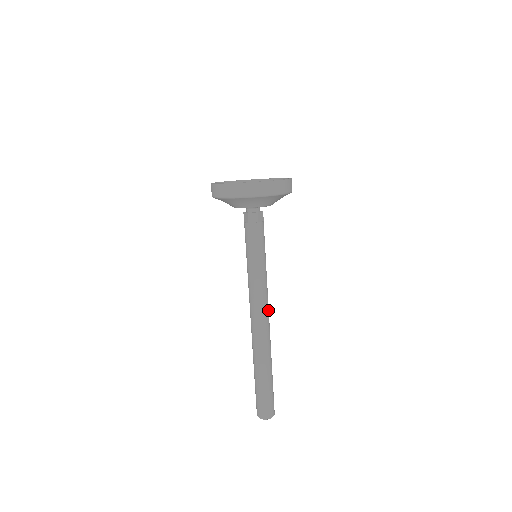
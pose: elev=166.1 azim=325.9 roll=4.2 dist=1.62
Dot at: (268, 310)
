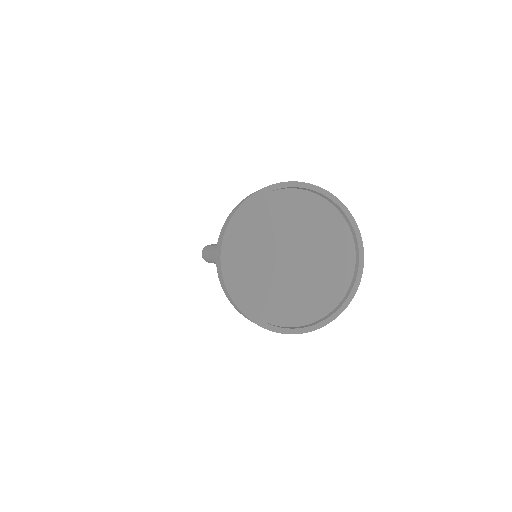
Dot at: occluded
